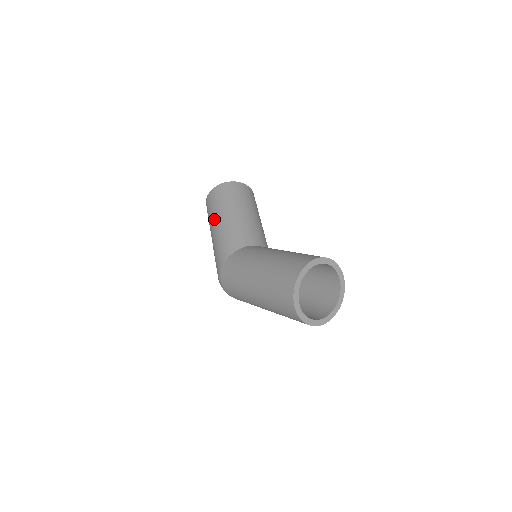
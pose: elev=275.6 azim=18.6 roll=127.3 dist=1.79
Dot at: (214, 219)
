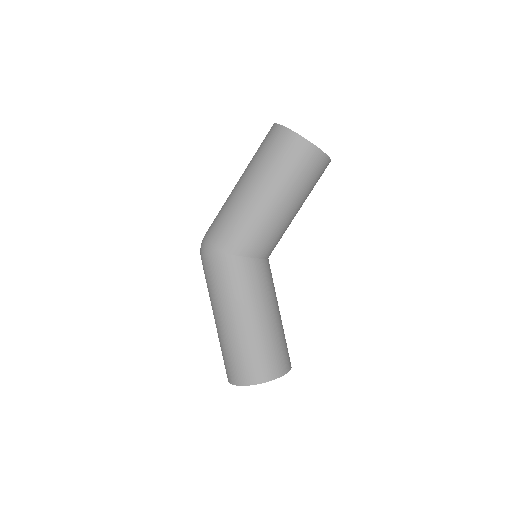
Dot at: (268, 184)
